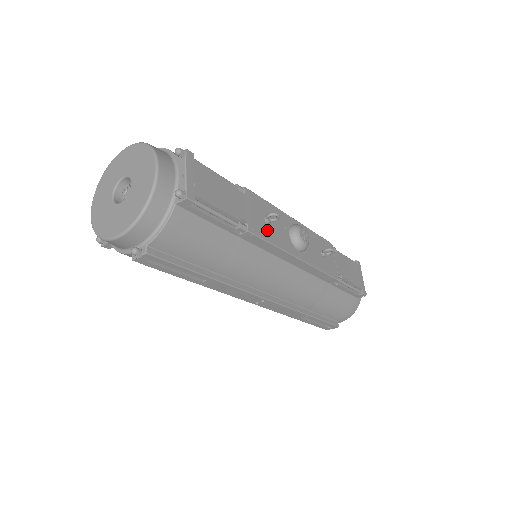
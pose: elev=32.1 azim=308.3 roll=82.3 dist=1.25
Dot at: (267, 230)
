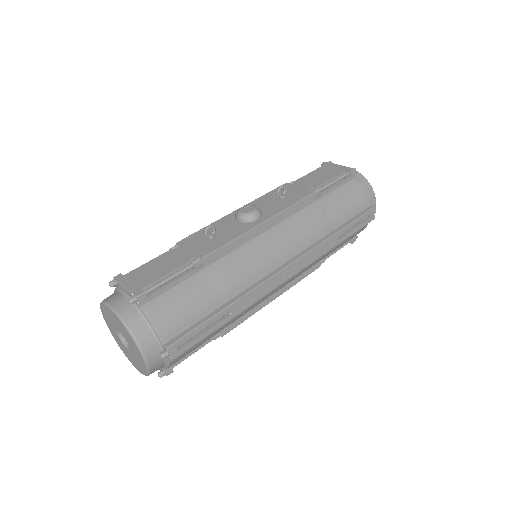
Dot at: (217, 241)
